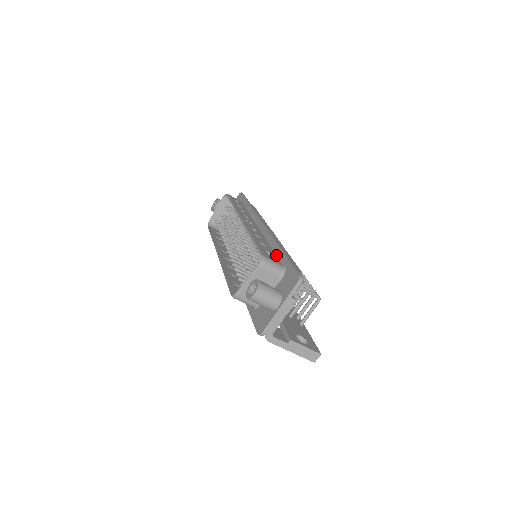
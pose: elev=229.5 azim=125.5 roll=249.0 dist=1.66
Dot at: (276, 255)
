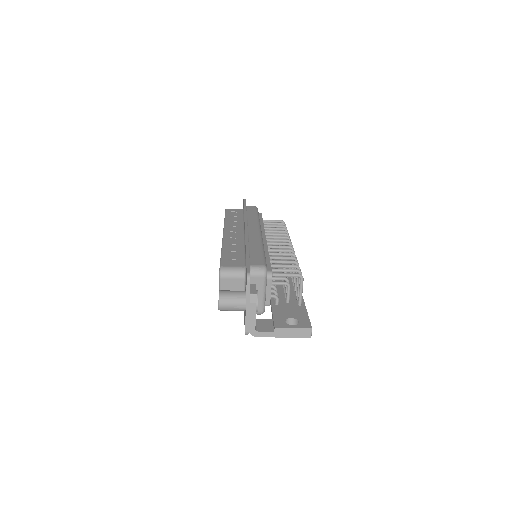
Dot at: (243, 257)
